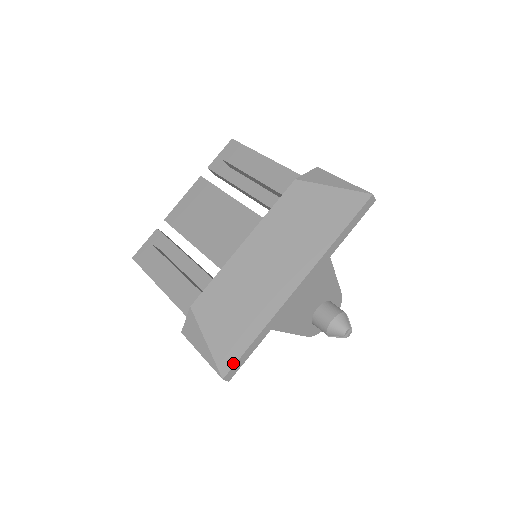
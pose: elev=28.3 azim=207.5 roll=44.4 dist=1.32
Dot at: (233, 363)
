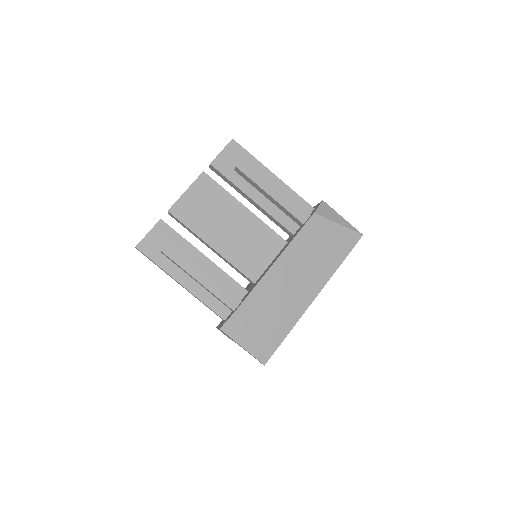
Dot at: (272, 354)
